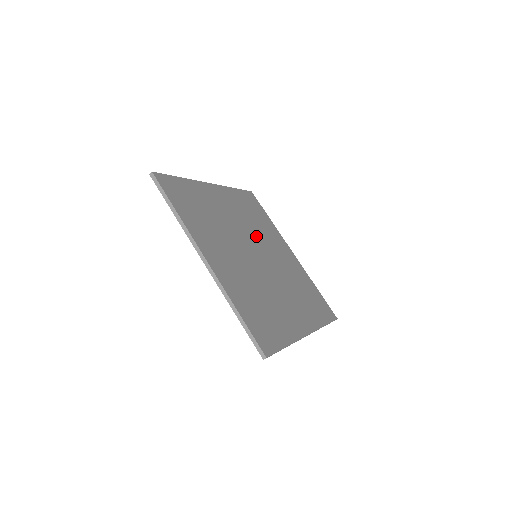
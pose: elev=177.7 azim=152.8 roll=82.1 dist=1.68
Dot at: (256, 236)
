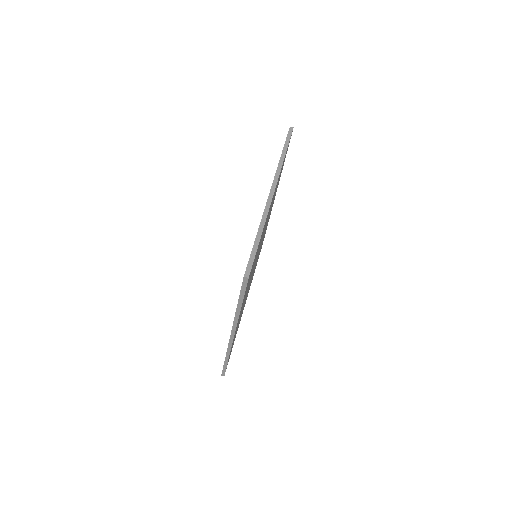
Dot at: occluded
